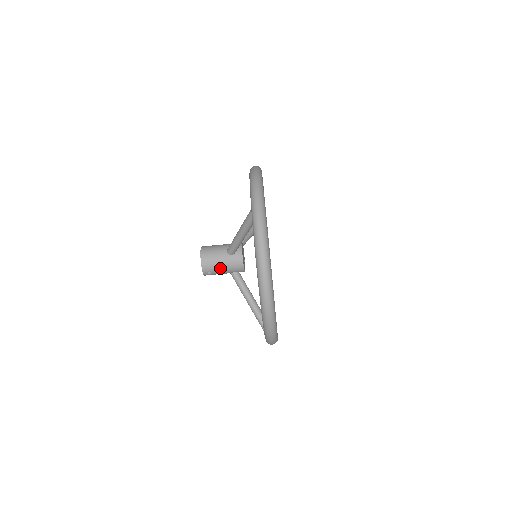
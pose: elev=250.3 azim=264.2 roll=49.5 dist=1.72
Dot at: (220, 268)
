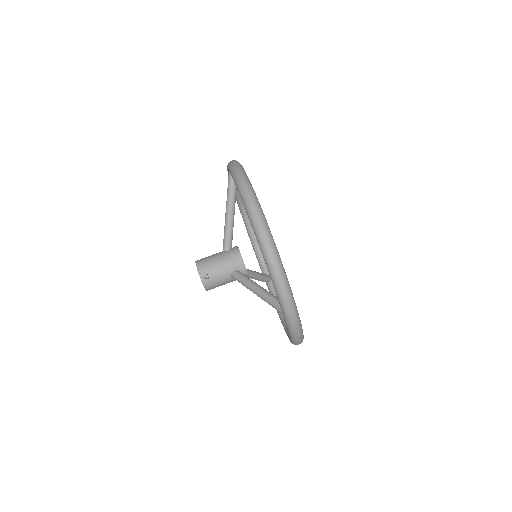
Dot at: (217, 265)
